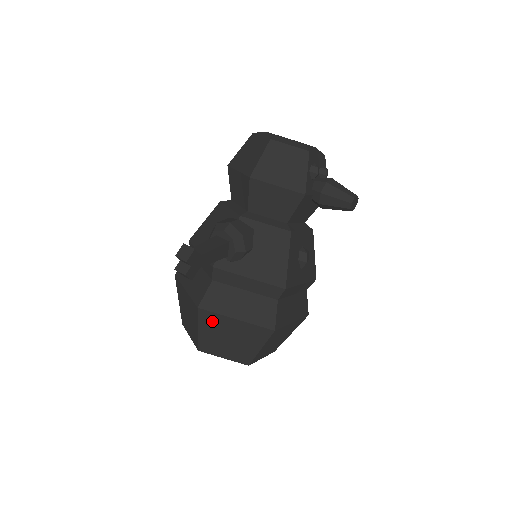
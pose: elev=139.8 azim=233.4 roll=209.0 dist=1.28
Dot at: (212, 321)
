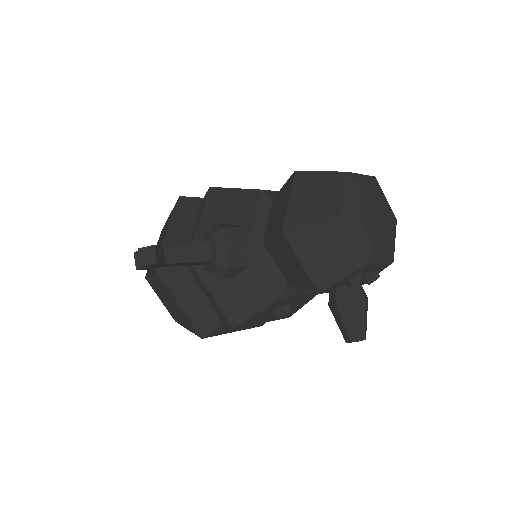
Dot at: (161, 284)
